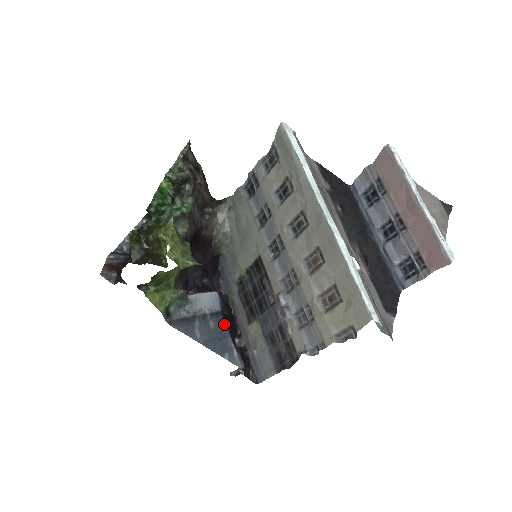
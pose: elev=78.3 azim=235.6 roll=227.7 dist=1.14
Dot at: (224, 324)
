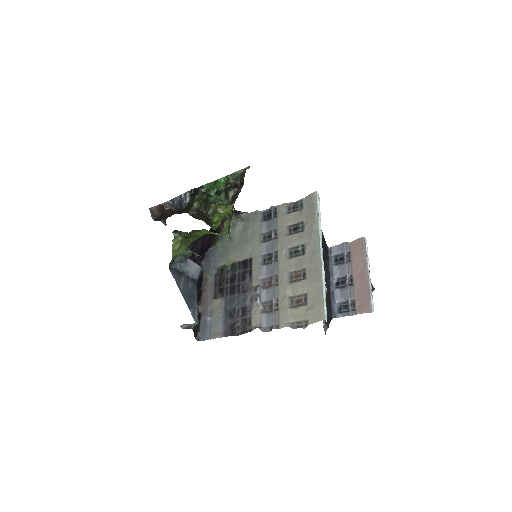
Dot at: (196, 290)
